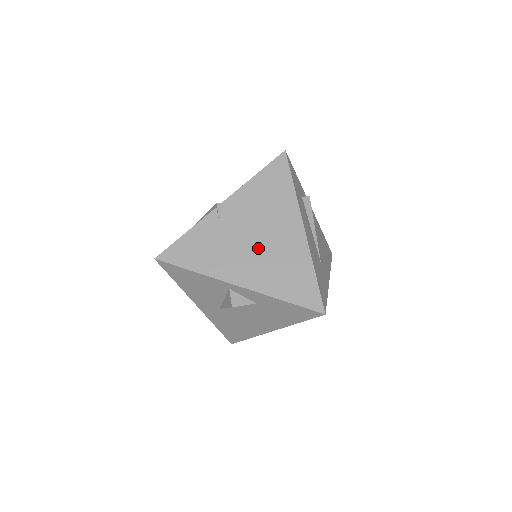
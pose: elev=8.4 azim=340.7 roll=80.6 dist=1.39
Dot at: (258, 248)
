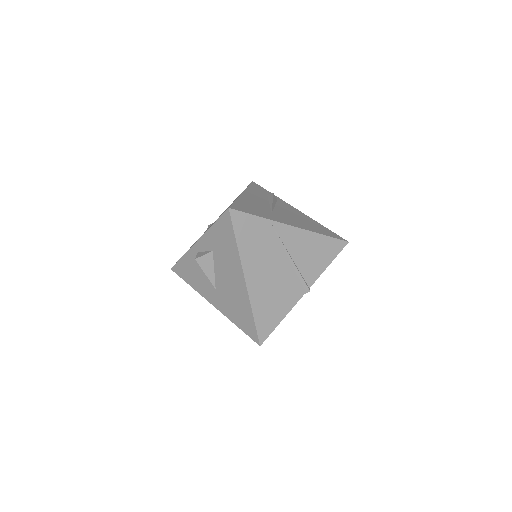
Dot at: occluded
